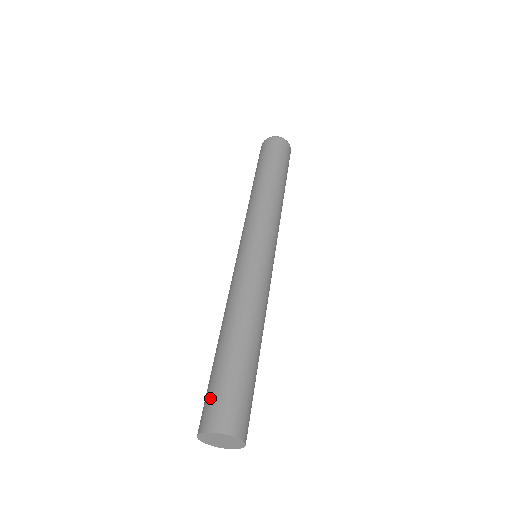
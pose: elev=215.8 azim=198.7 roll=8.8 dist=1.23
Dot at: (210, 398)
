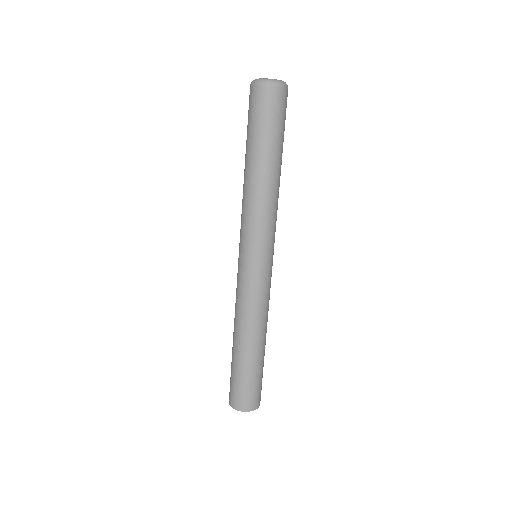
Dot at: (230, 382)
